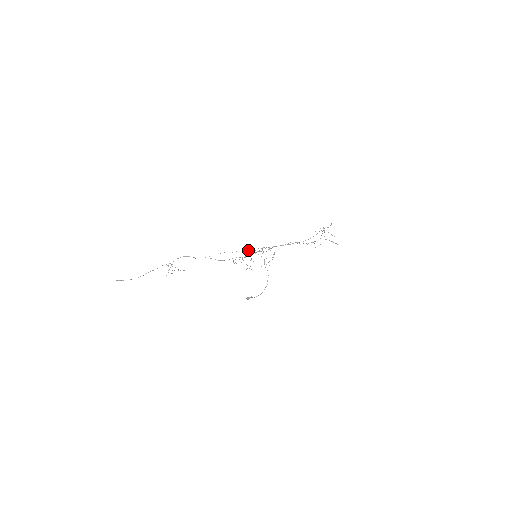
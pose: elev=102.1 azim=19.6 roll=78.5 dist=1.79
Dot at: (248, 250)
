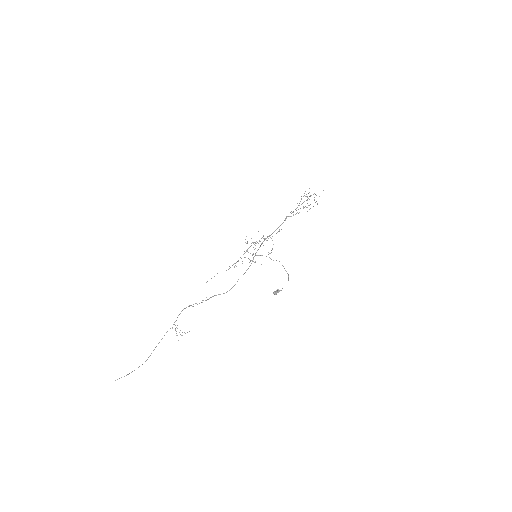
Dot at: occluded
